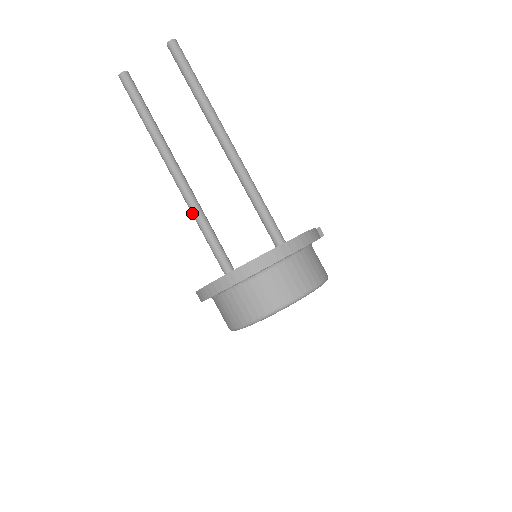
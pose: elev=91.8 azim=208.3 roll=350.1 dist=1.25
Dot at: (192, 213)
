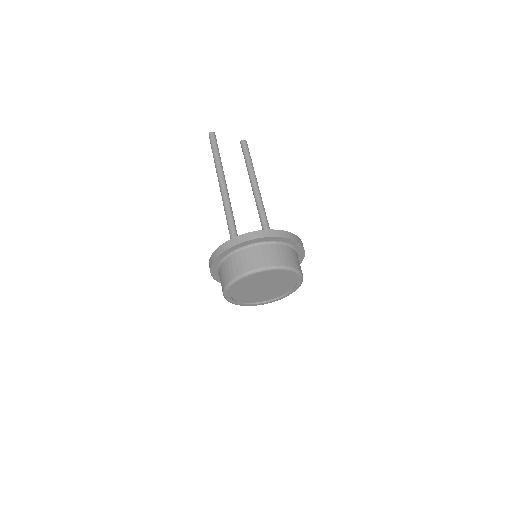
Dot at: (227, 211)
